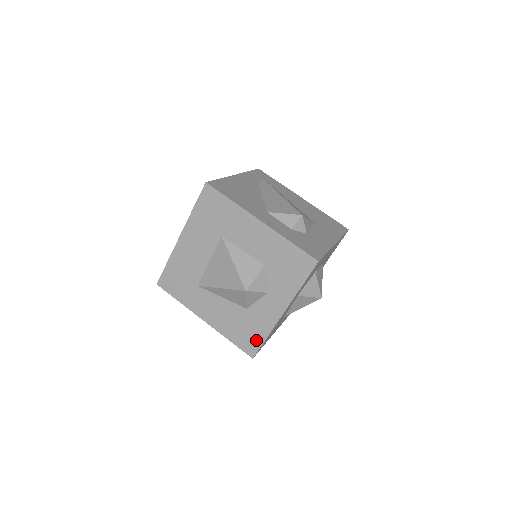
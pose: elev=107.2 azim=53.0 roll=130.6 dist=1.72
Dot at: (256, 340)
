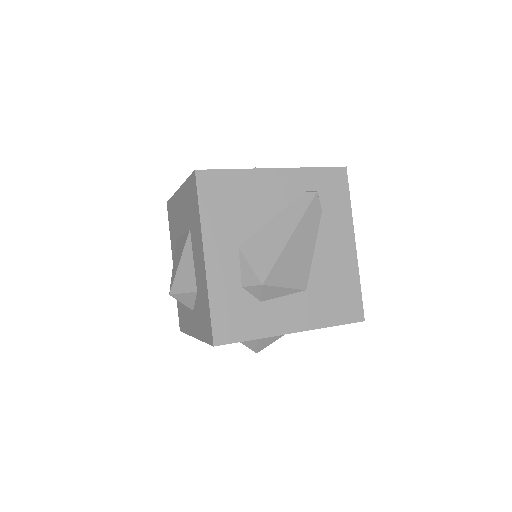
Dot at: (183, 325)
